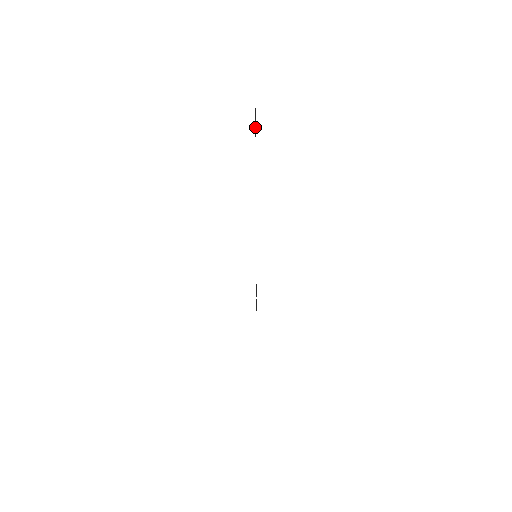
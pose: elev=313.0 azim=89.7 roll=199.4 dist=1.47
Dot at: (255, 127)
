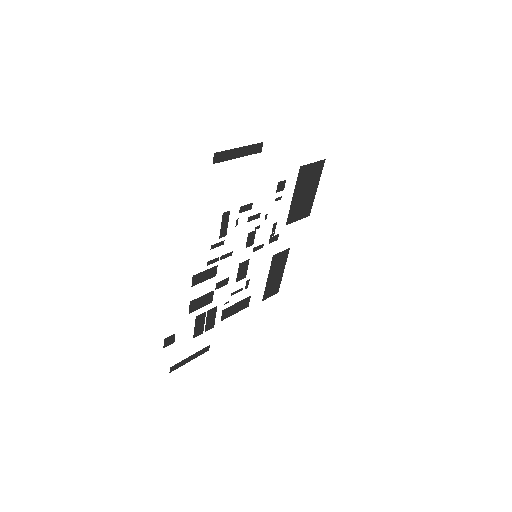
Dot at: (235, 155)
